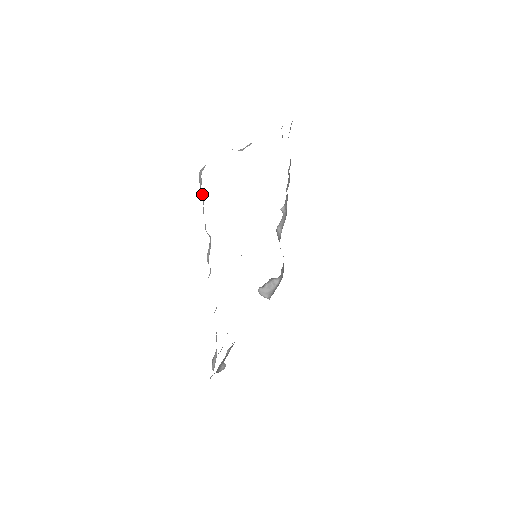
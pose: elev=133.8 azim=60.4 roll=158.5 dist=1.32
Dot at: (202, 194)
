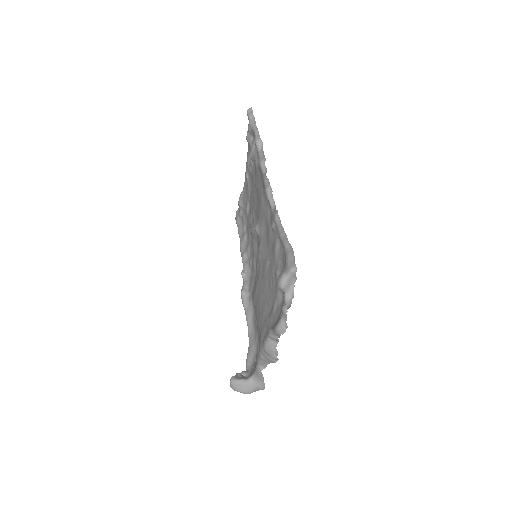
Dot at: (251, 121)
